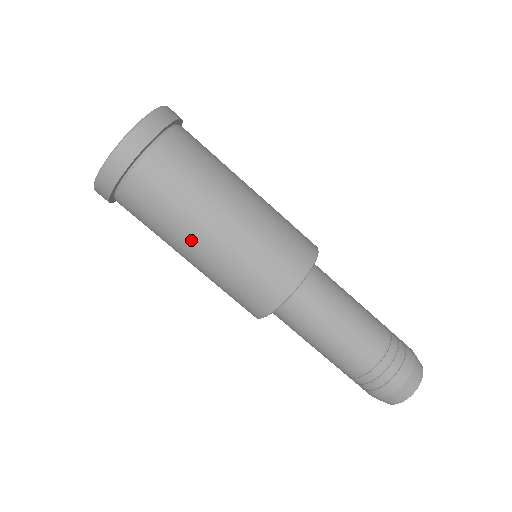
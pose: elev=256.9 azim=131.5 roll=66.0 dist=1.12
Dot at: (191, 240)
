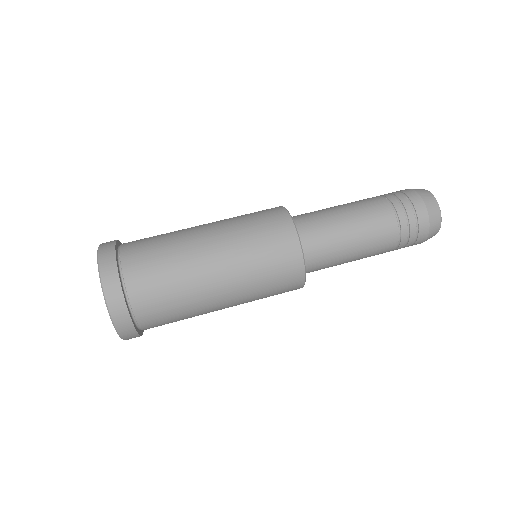
Dot at: (210, 295)
